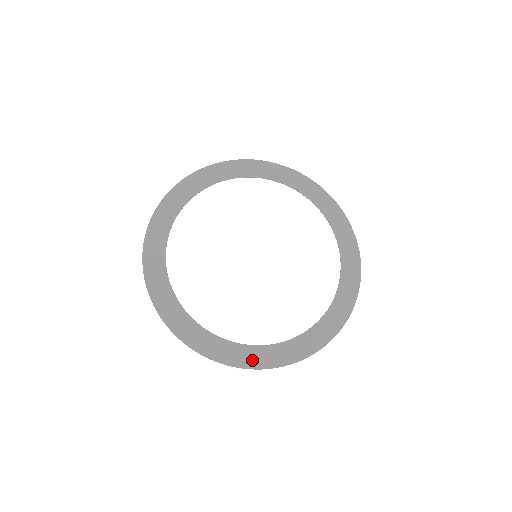
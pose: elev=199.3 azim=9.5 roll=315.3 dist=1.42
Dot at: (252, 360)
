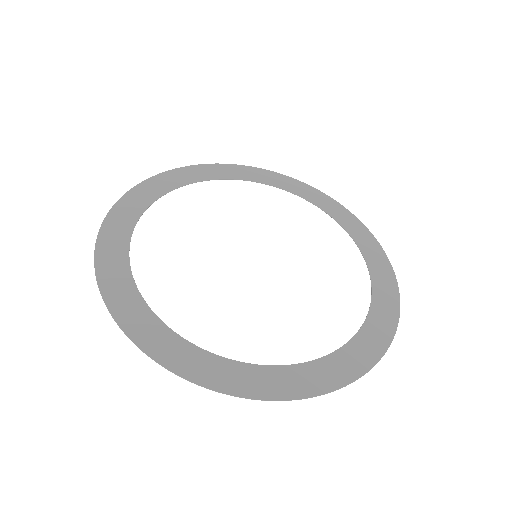
Dot at: (249, 385)
